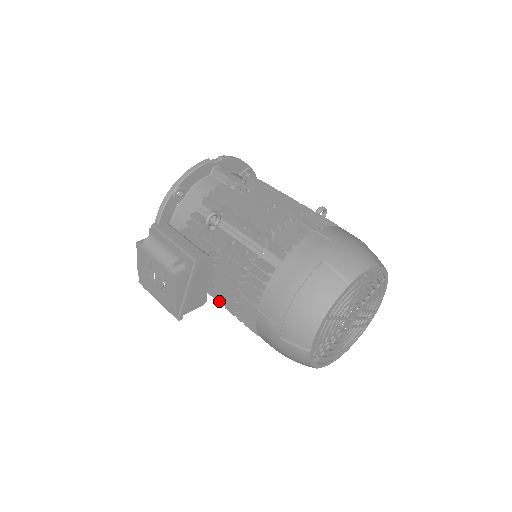
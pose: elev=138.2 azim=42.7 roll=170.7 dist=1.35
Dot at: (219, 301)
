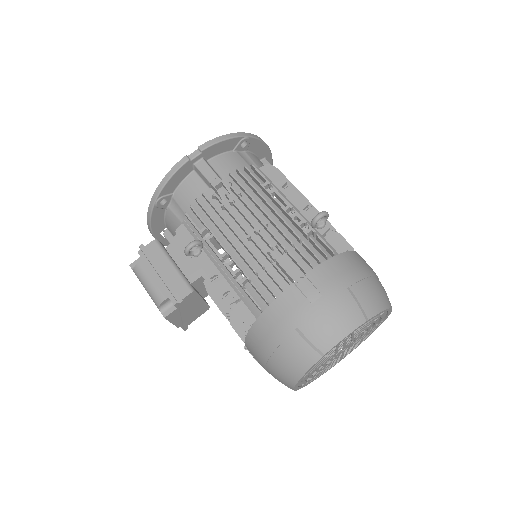
Dot at: occluded
